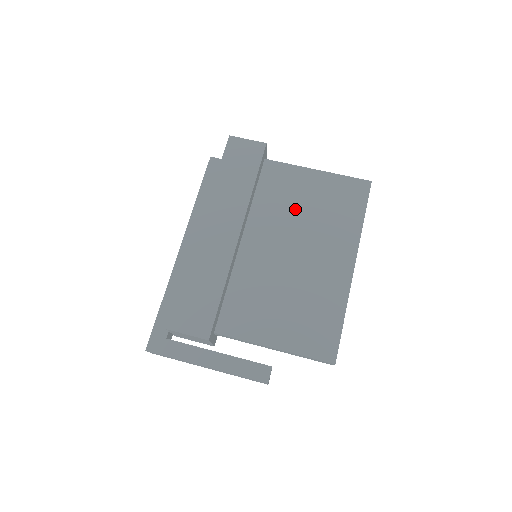
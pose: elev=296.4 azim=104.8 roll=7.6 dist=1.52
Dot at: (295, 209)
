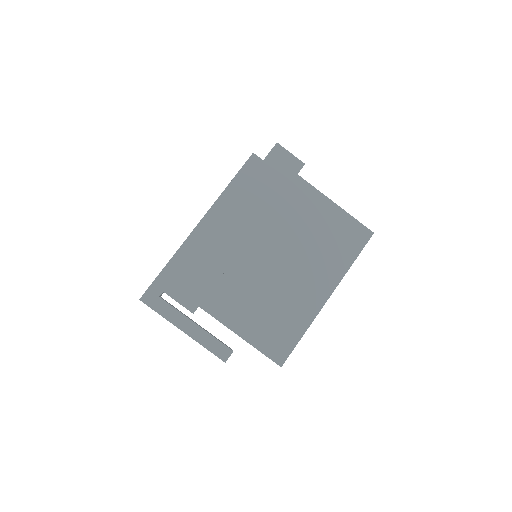
Dot at: (304, 230)
